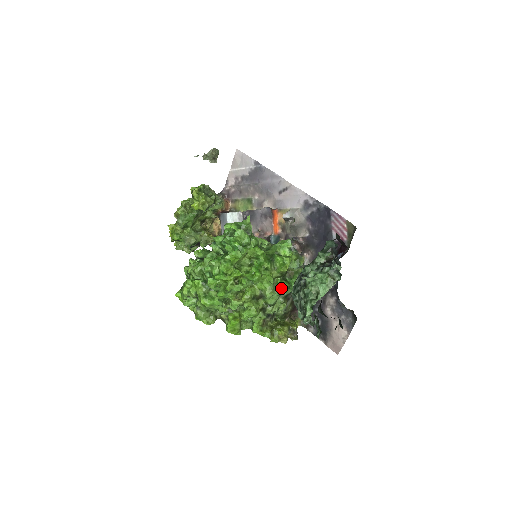
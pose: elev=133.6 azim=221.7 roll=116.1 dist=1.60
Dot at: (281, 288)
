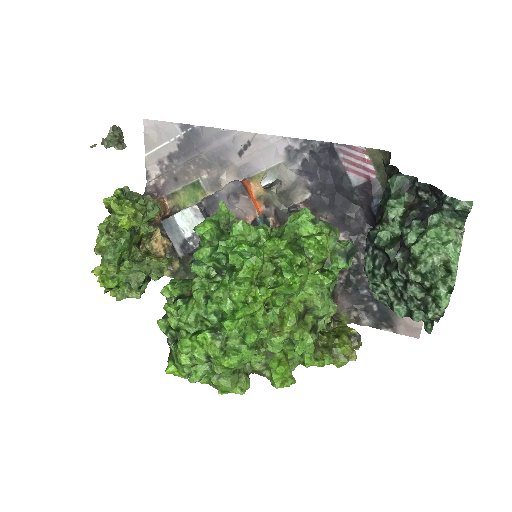
Dot at: (328, 285)
